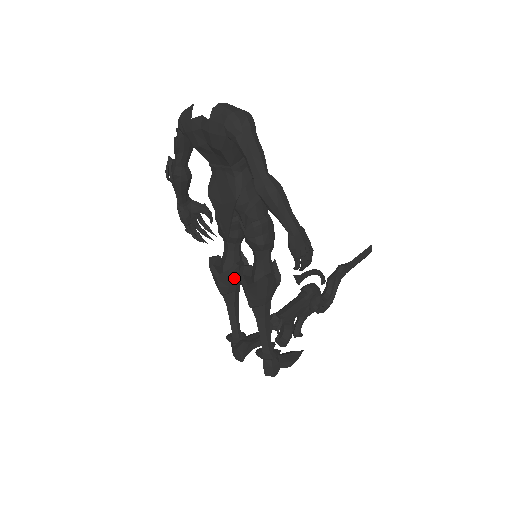
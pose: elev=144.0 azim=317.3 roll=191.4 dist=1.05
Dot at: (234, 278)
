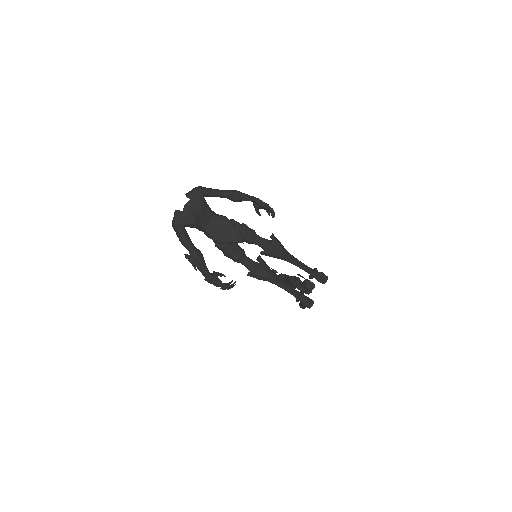
Dot at: (265, 263)
